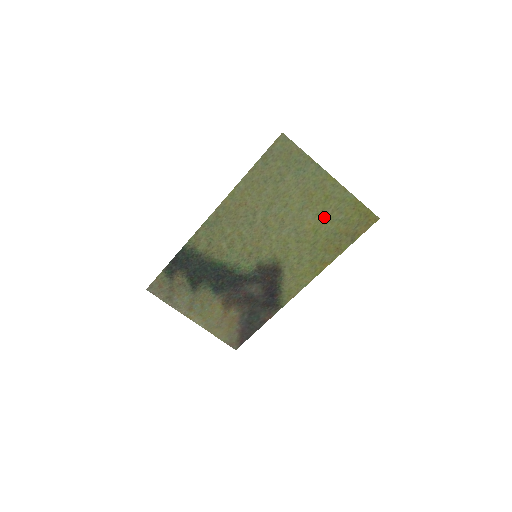
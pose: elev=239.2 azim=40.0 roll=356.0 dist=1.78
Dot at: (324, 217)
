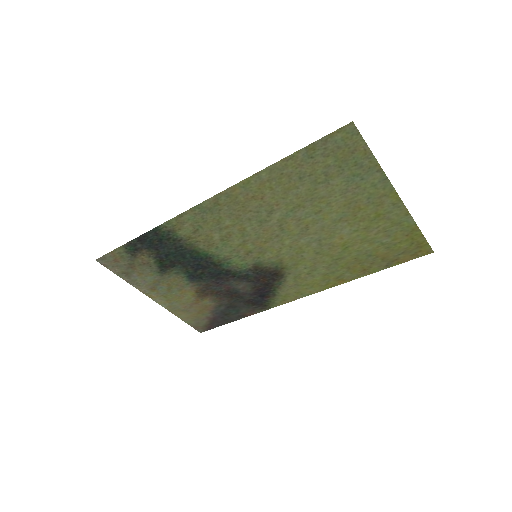
Dot at: (364, 235)
